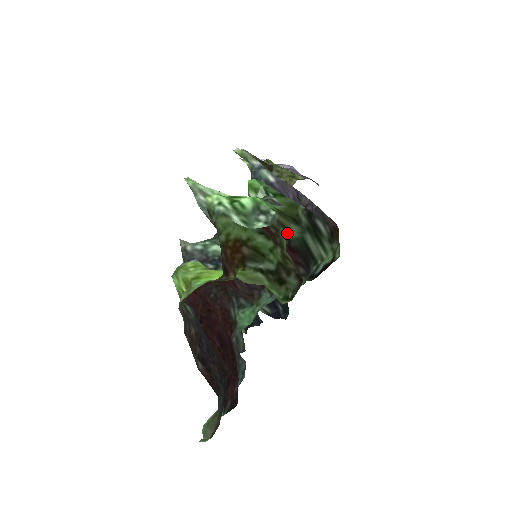
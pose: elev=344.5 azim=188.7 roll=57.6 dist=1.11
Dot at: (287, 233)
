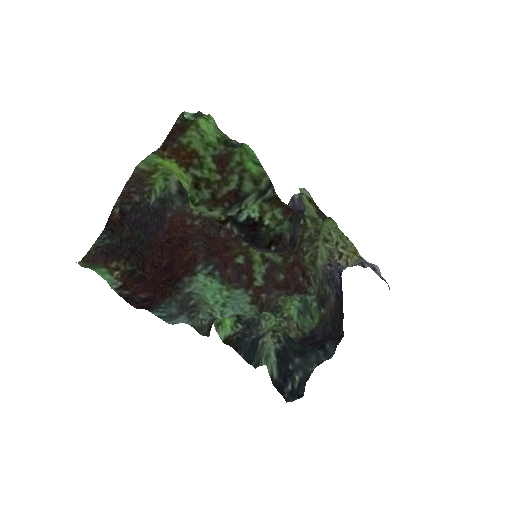
Dot at: (241, 183)
